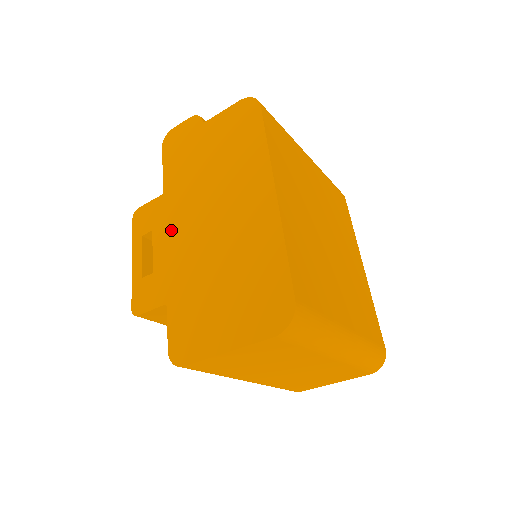
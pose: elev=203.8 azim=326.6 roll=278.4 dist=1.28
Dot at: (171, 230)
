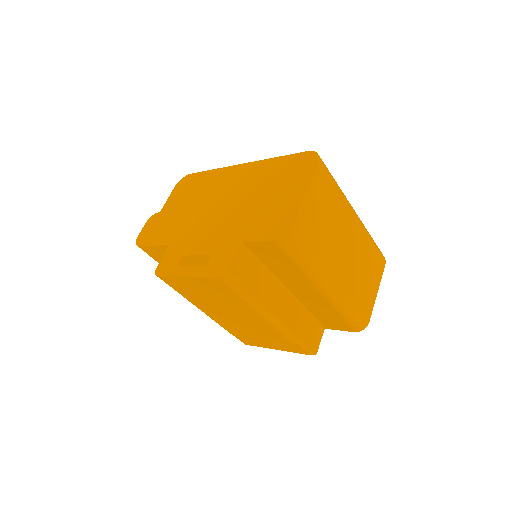
Dot at: (198, 238)
